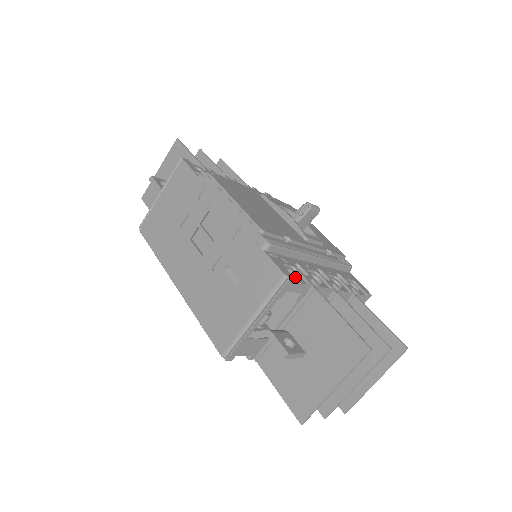
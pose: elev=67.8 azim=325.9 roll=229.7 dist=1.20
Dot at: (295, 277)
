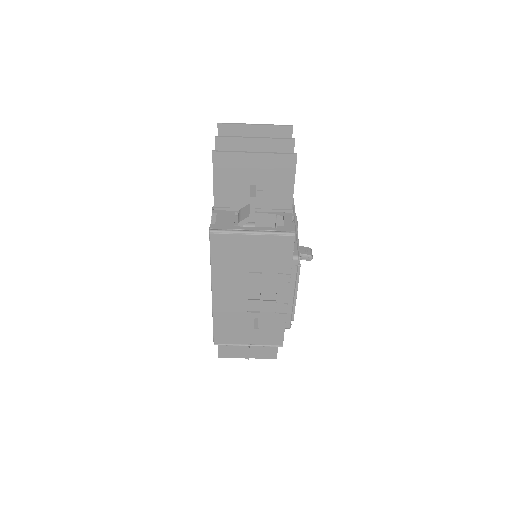
Dot at: occluded
